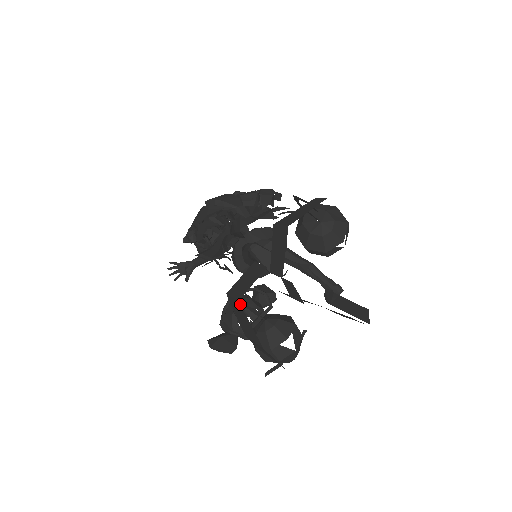
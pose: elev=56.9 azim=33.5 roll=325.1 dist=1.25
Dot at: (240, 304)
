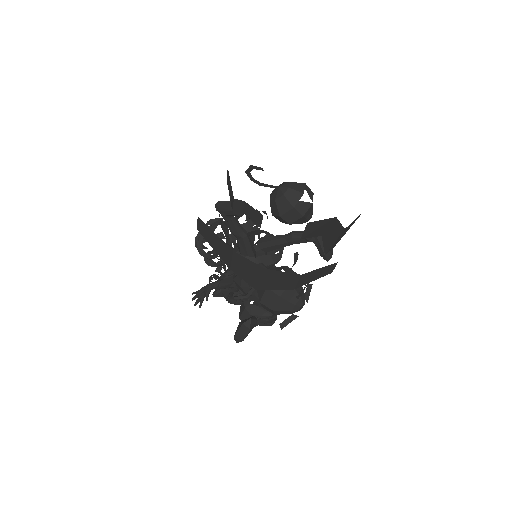
Dot at: occluded
